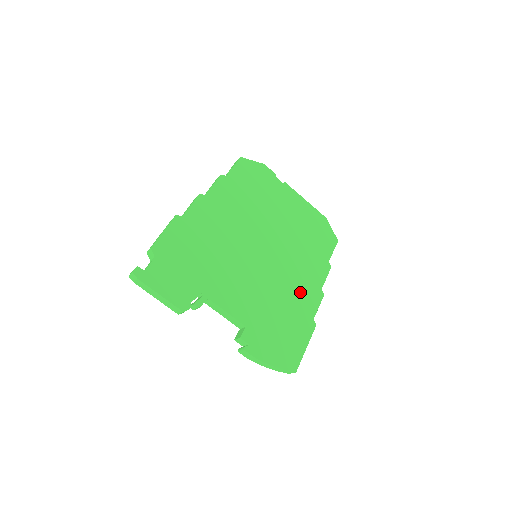
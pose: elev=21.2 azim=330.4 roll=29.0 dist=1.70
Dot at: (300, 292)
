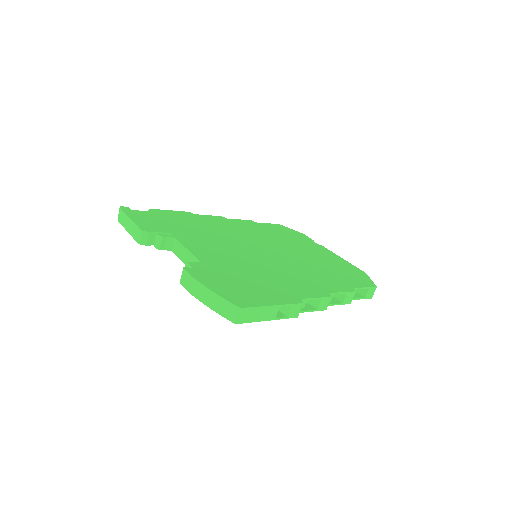
Dot at: (295, 281)
